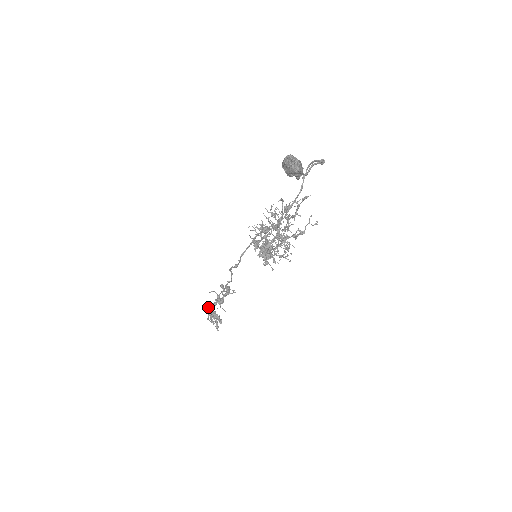
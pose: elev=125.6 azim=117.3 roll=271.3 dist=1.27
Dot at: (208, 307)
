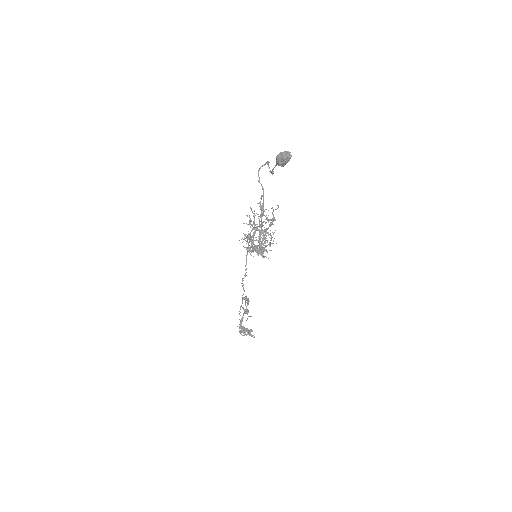
Dot at: occluded
